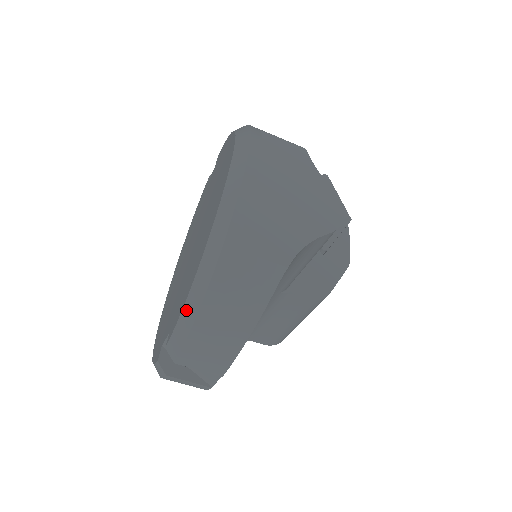
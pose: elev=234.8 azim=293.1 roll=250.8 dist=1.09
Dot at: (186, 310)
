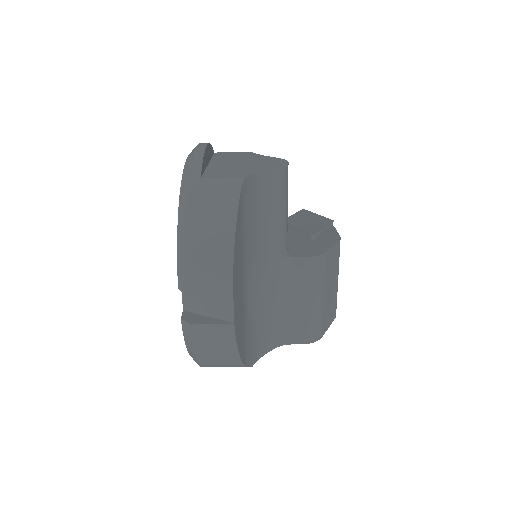
Dot at: (179, 237)
